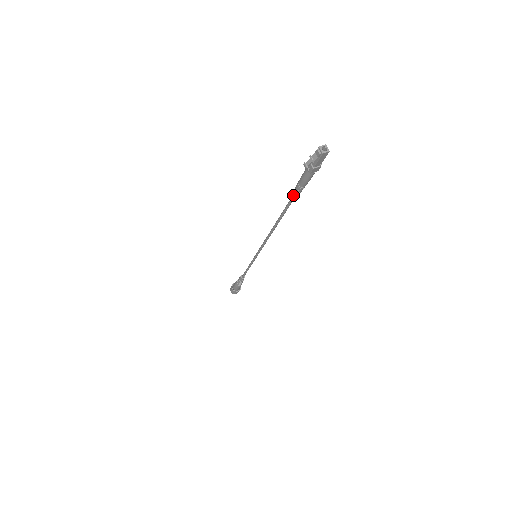
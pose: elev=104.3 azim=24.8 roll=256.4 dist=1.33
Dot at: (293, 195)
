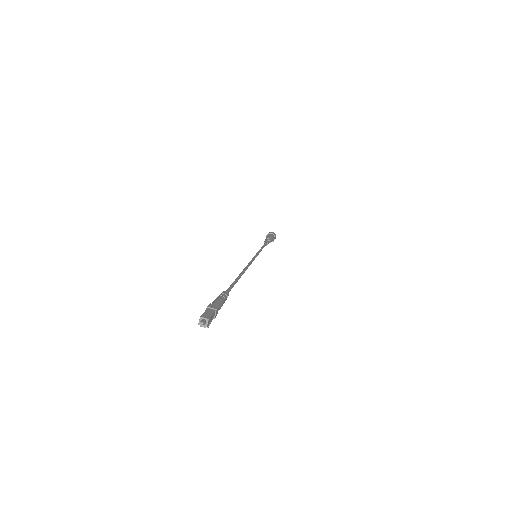
Dot at: occluded
